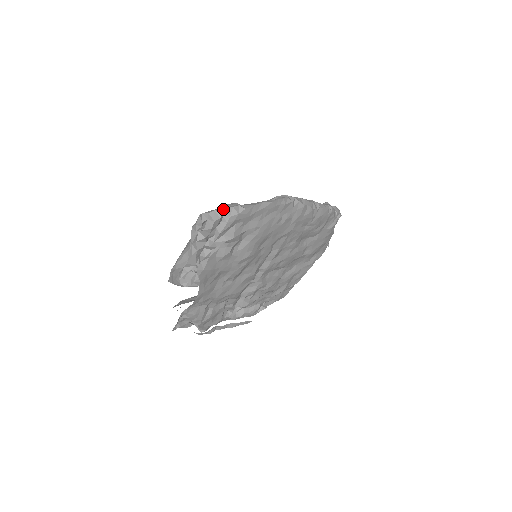
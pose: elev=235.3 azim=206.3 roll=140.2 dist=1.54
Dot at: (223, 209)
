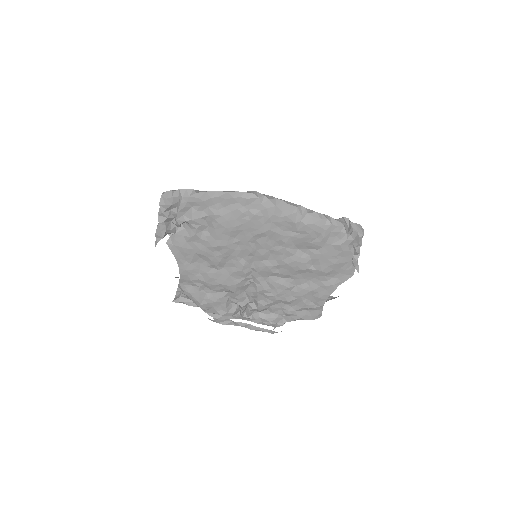
Dot at: (177, 190)
